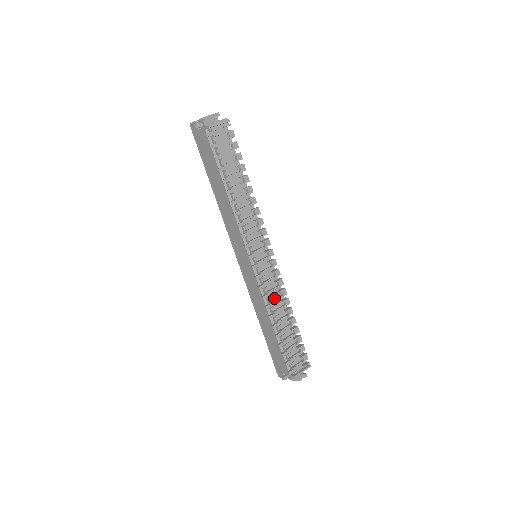
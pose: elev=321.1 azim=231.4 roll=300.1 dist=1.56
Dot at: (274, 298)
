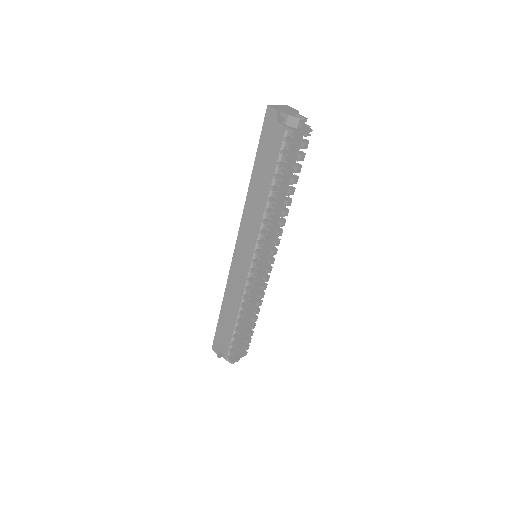
Dot at: occluded
